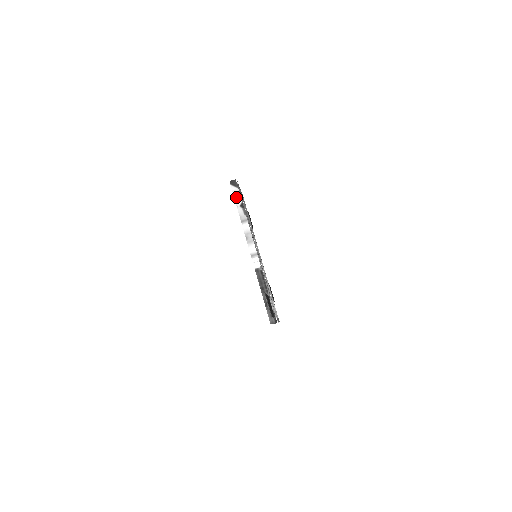
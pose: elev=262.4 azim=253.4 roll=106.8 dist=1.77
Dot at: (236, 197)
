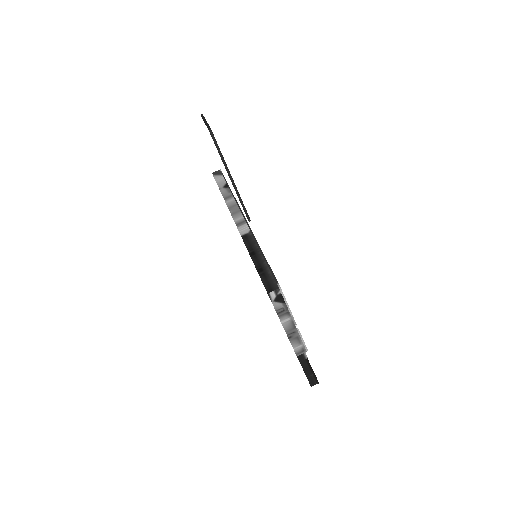
Dot at: (219, 182)
